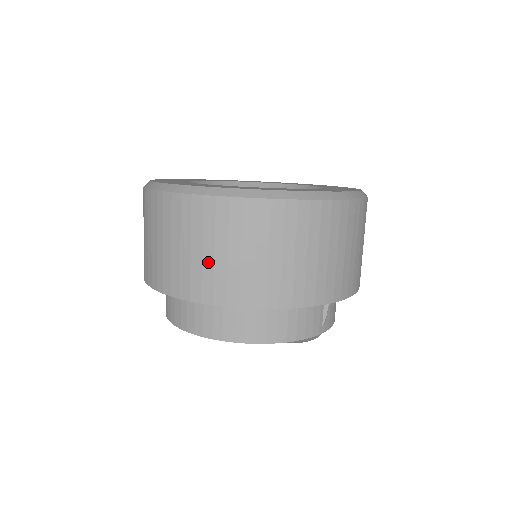
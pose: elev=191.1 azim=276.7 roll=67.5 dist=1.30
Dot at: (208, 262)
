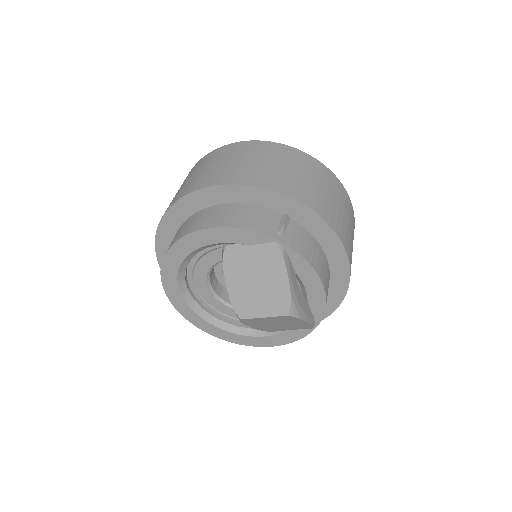
Dot at: (184, 185)
